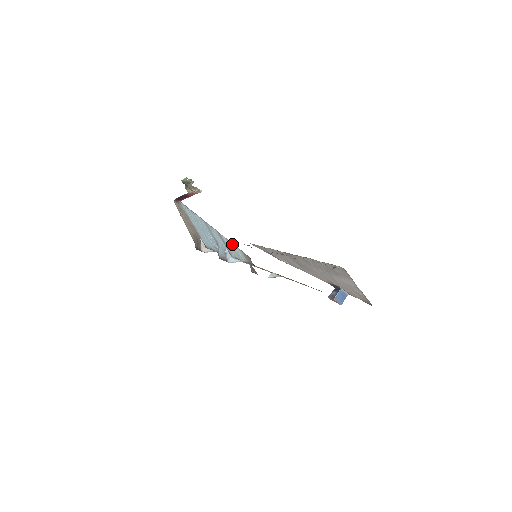
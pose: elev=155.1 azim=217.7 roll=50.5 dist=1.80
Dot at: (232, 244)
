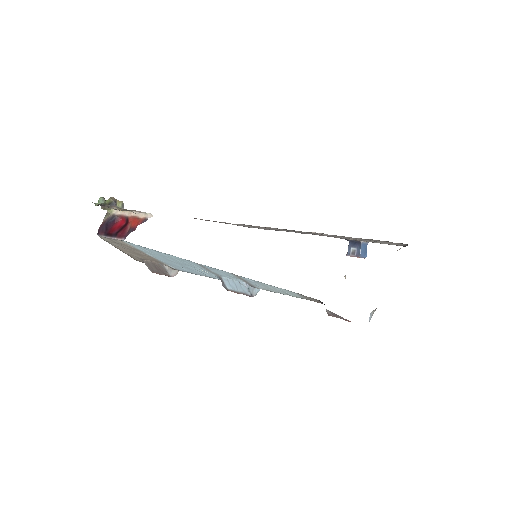
Dot at: (271, 286)
